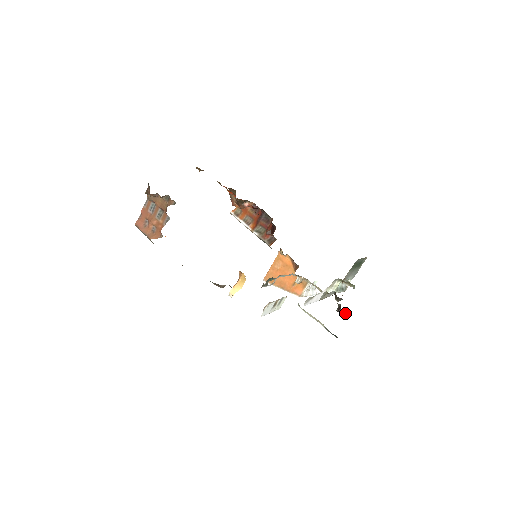
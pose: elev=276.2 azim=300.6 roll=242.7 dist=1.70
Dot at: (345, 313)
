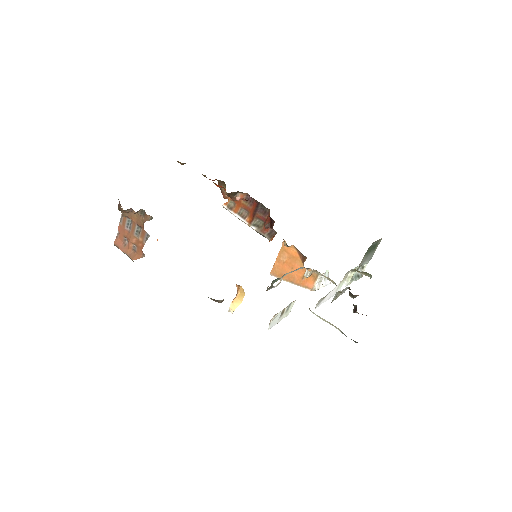
Dot at: occluded
